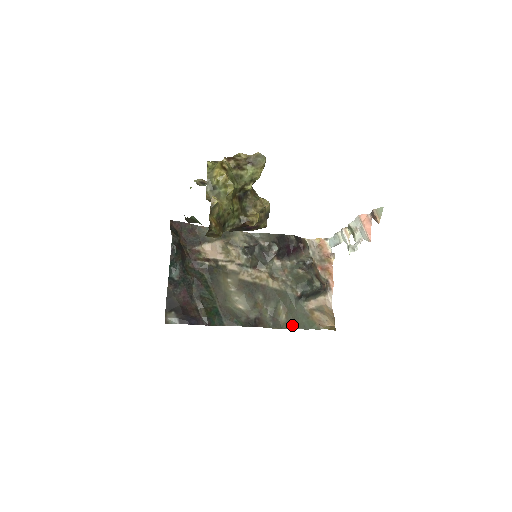
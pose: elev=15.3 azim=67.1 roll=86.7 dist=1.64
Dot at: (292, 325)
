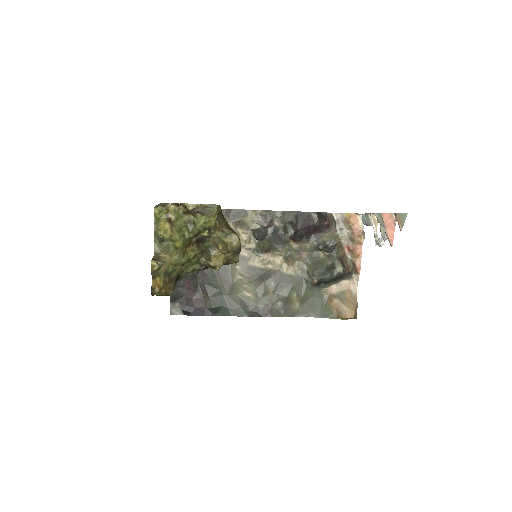
Dot at: (306, 312)
